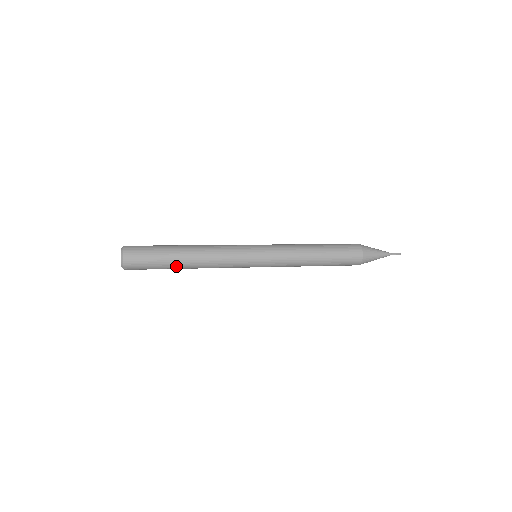
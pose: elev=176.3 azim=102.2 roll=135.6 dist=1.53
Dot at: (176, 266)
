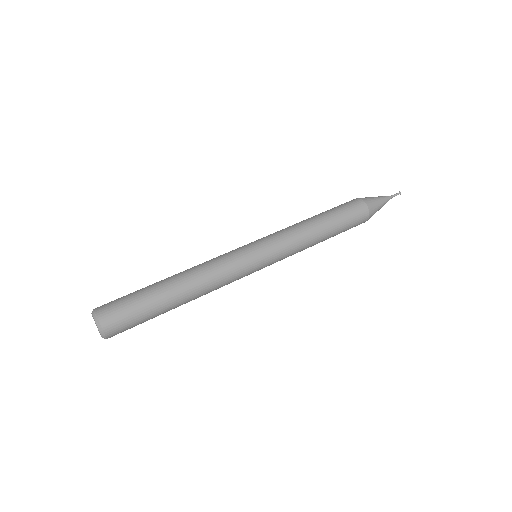
Dot at: occluded
